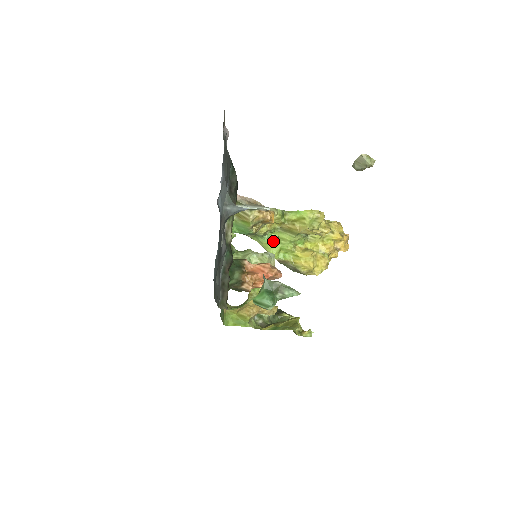
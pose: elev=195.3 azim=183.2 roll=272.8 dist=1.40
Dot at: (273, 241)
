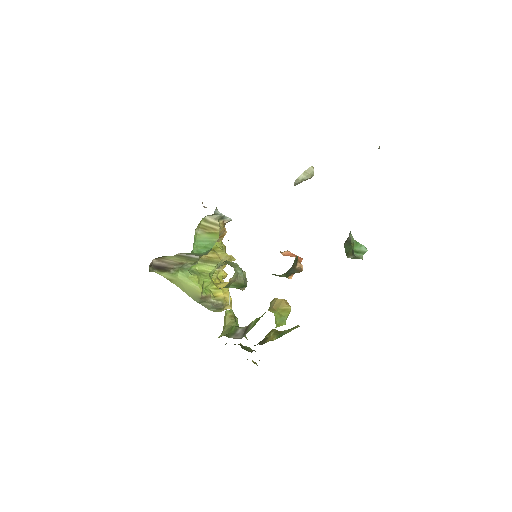
Dot at: (197, 274)
